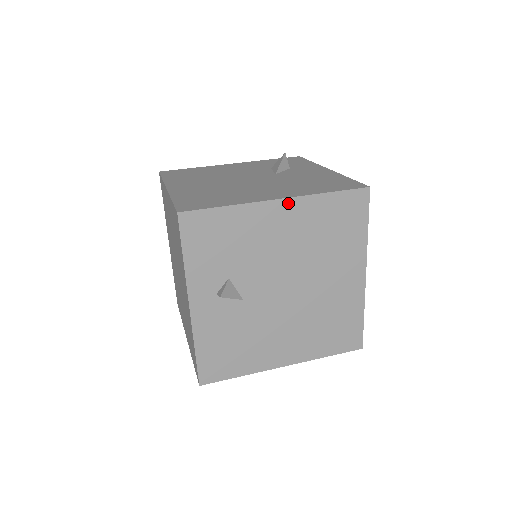
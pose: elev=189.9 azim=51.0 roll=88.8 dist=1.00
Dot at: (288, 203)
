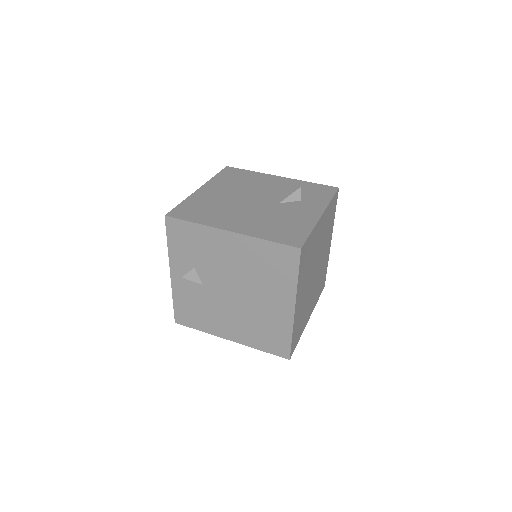
Dot at: (236, 236)
